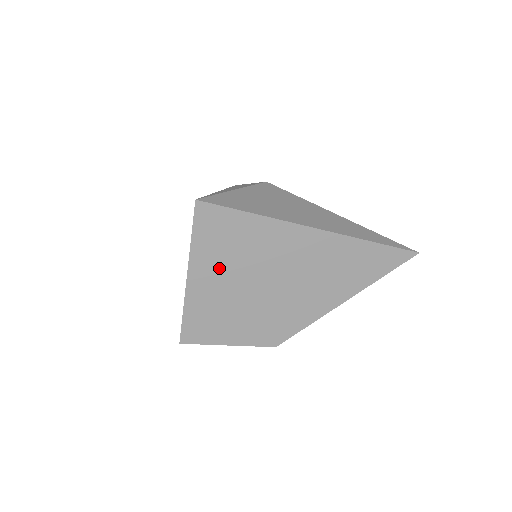
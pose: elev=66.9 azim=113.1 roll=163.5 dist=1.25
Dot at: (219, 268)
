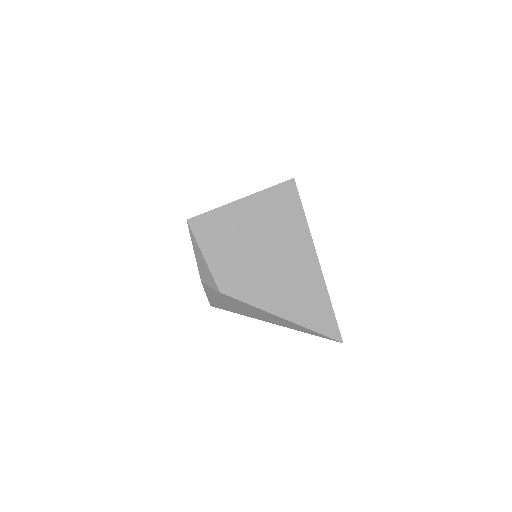
Dot at: (259, 216)
